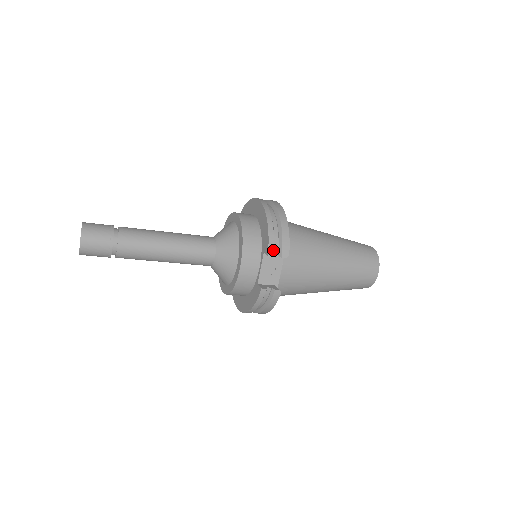
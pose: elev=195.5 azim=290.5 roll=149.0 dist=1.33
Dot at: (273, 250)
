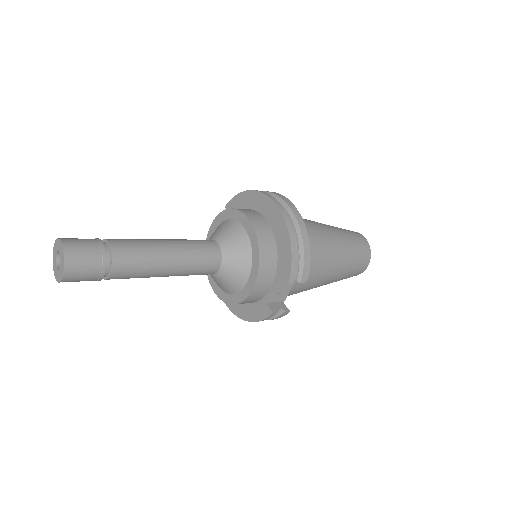
Dot at: (294, 277)
